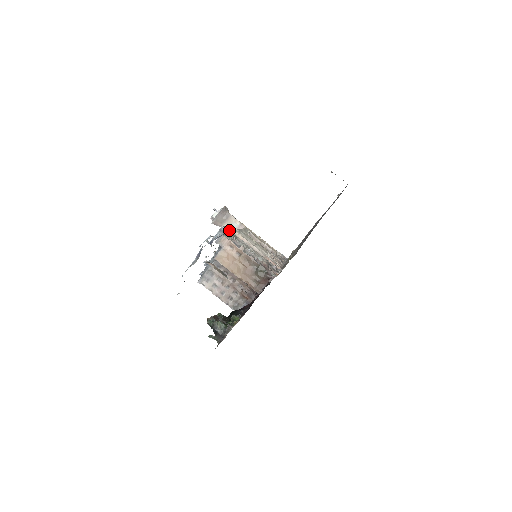
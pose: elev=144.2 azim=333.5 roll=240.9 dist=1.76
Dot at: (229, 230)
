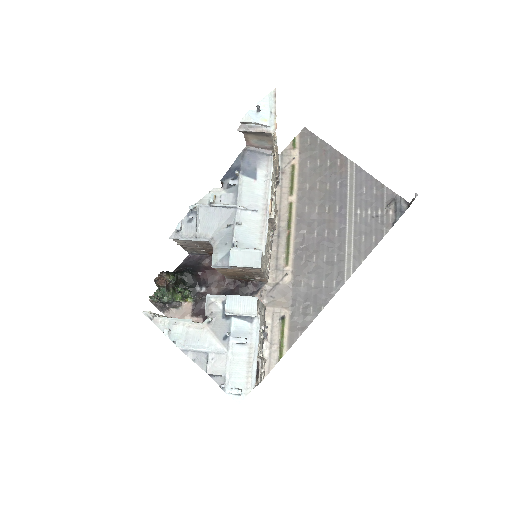
Dot at: occluded
